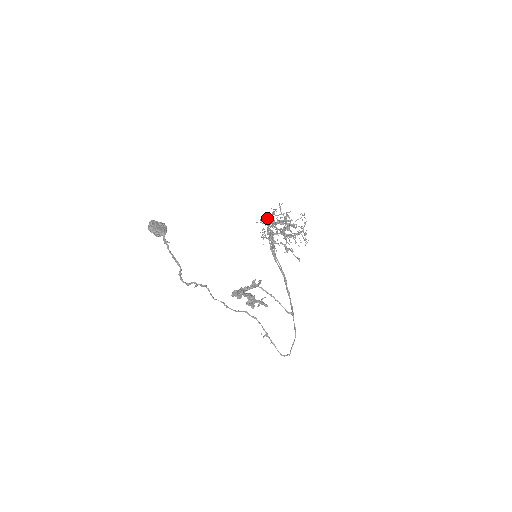
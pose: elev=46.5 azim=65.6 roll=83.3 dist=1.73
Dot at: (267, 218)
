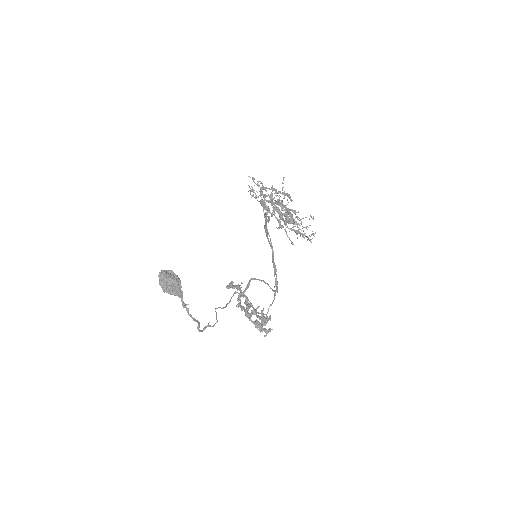
Dot at: (264, 189)
